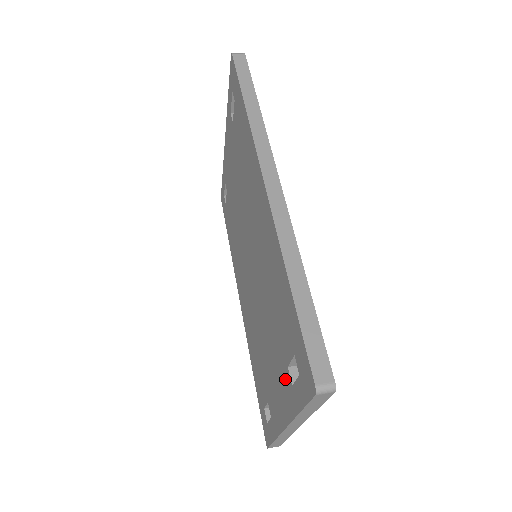
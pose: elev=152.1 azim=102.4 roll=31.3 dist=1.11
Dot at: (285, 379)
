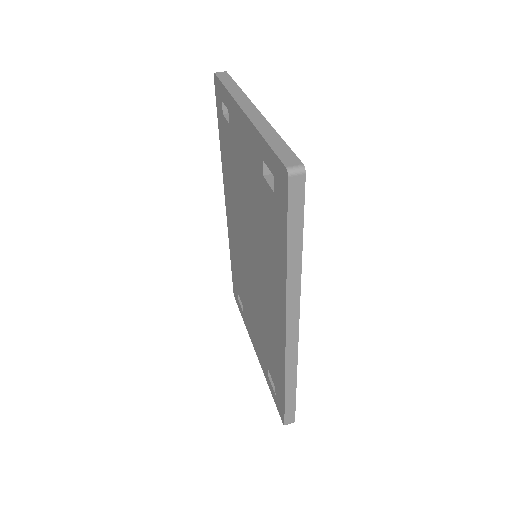
Dot at: (264, 361)
